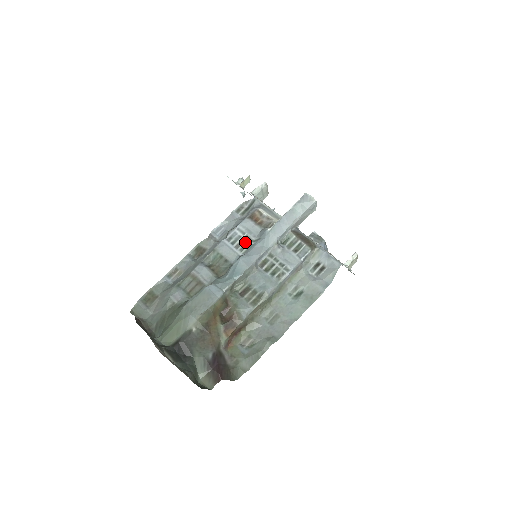
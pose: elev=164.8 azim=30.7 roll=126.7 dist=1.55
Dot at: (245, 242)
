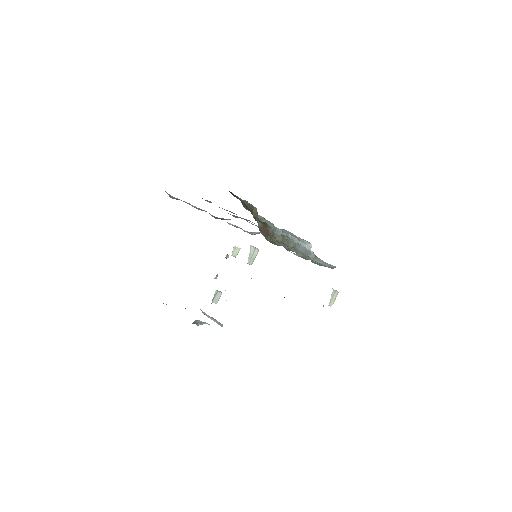
Dot at: occluded
